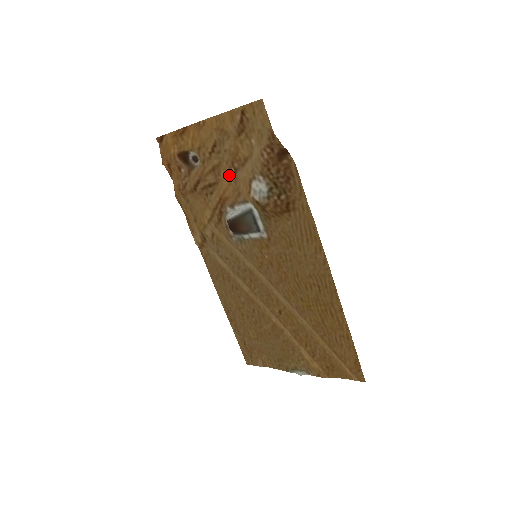
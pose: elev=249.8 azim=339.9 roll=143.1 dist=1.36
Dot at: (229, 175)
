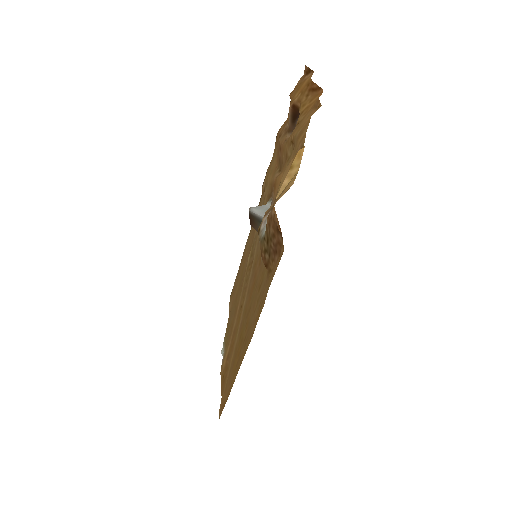
Dot at: occluded
